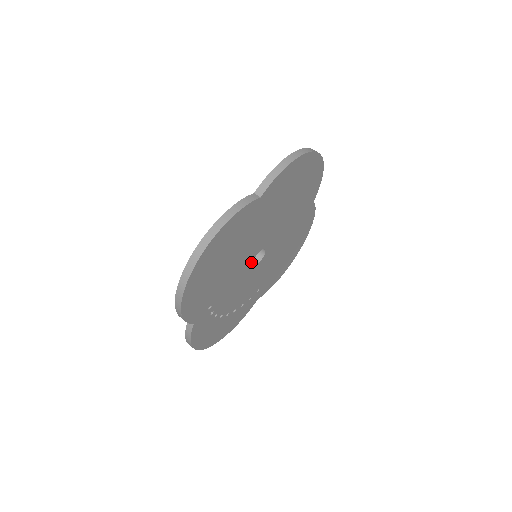
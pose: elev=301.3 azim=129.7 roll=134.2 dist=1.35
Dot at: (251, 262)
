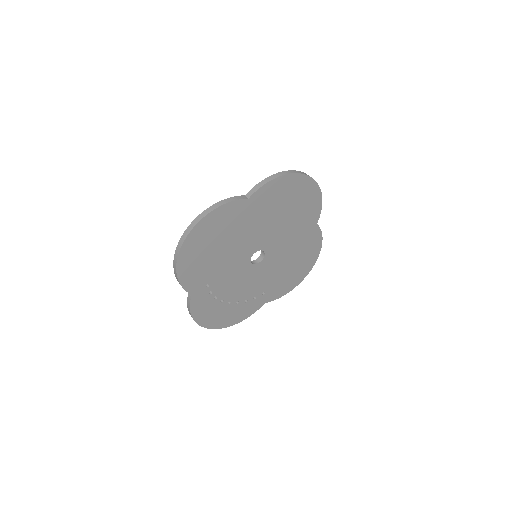
Dot at: (249, 258)
